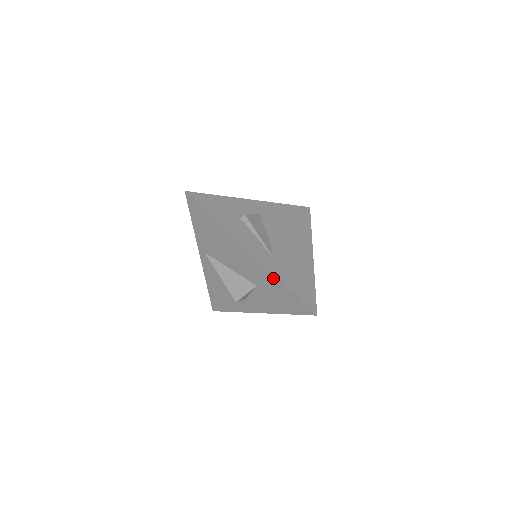
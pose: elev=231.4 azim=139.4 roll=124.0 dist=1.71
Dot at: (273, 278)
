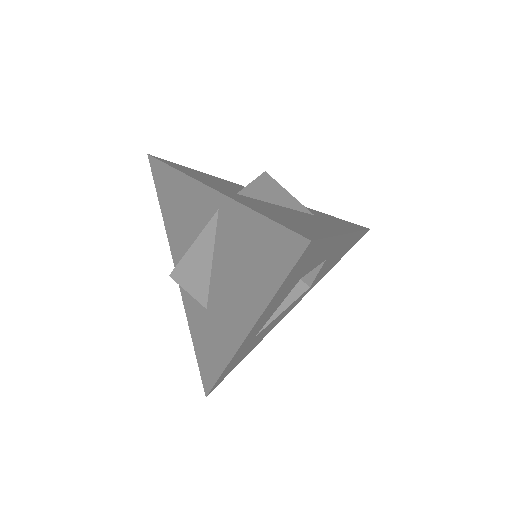
Dot at: (224, 358)
